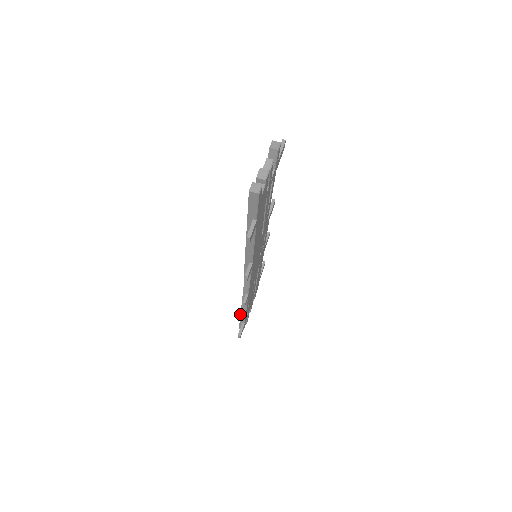
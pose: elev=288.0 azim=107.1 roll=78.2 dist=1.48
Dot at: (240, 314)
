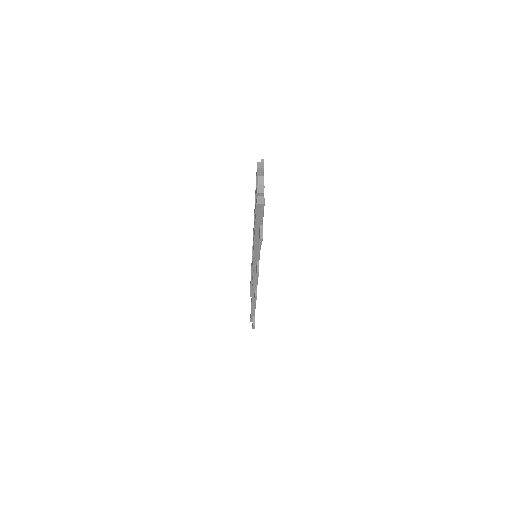
Dot at: (251, 308)
